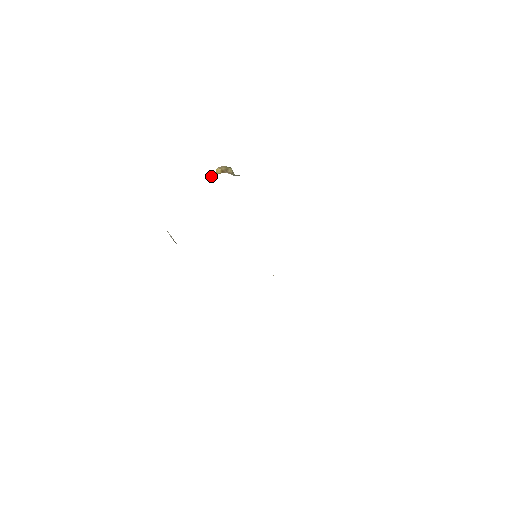
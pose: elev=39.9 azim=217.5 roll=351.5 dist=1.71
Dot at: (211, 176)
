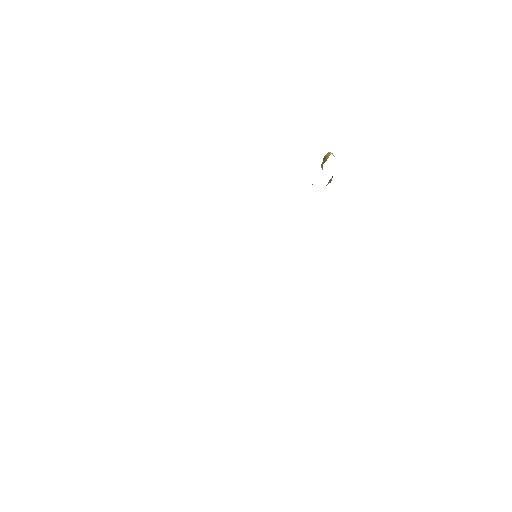
Dot at: occluded
